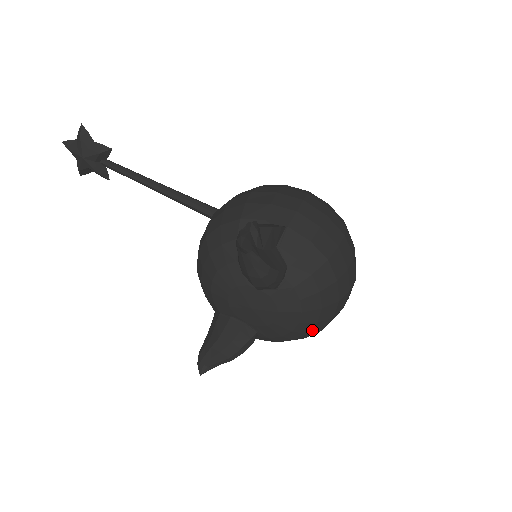
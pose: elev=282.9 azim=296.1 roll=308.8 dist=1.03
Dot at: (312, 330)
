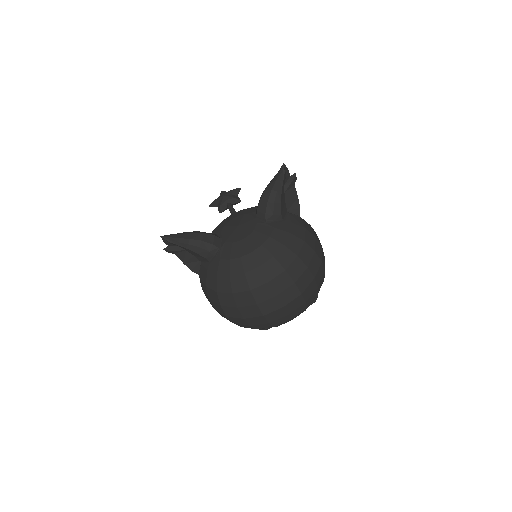
Dot at: (250, 274)
